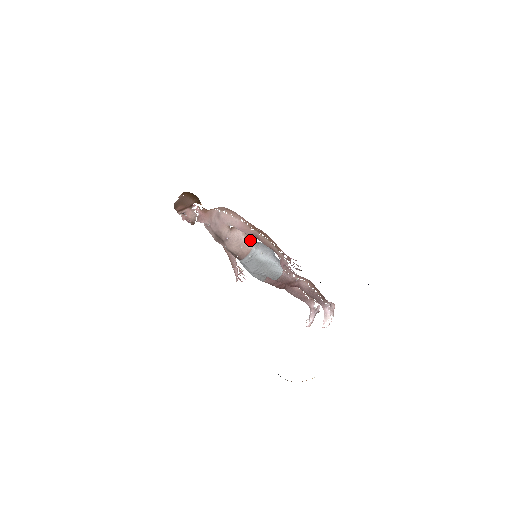
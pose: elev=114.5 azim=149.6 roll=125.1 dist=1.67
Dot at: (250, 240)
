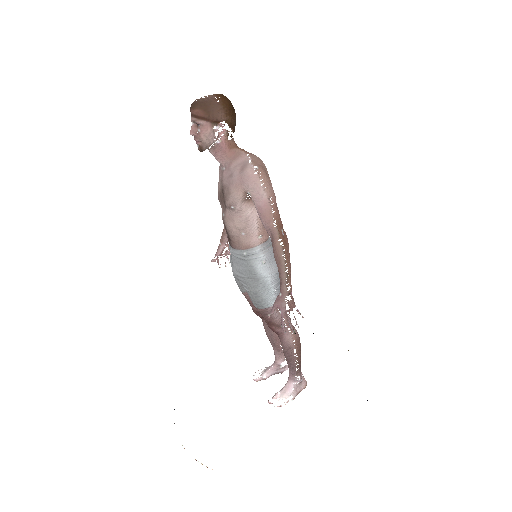
Dot at: (262, 233)
